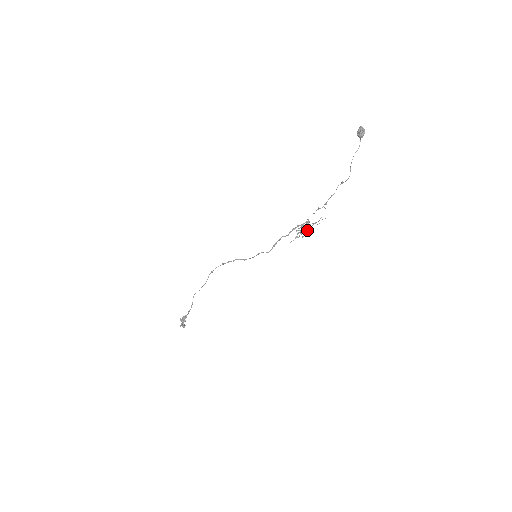
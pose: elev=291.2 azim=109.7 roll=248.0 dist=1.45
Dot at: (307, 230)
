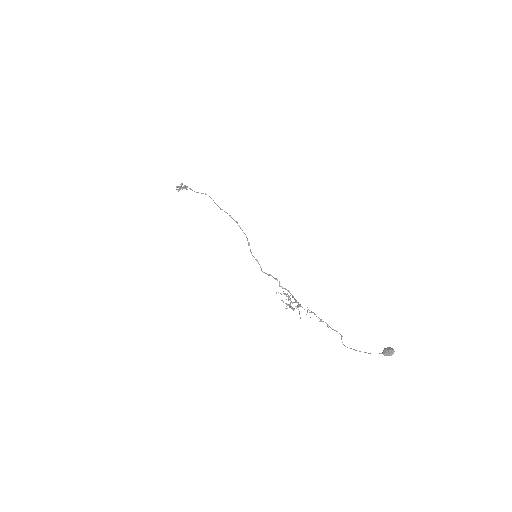
Dot at: (292, 308)
